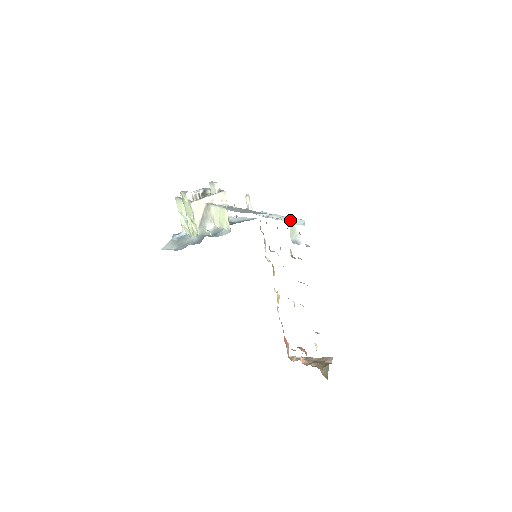
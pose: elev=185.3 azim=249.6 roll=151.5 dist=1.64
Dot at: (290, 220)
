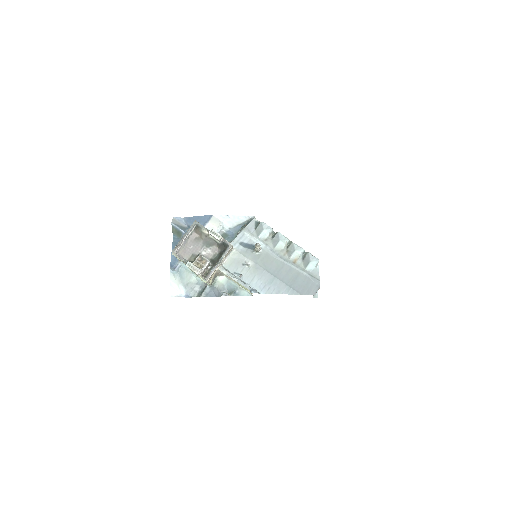
Dot at: occluded
